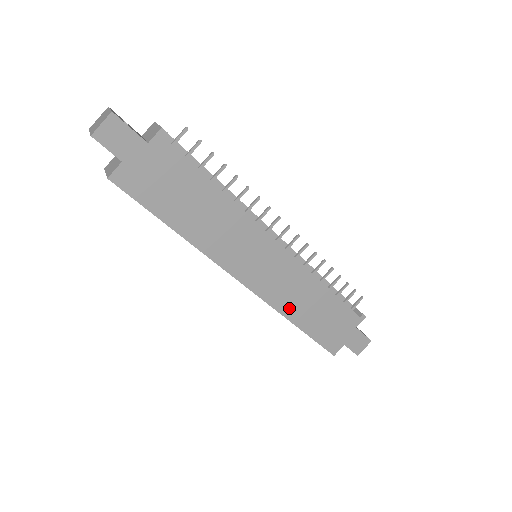
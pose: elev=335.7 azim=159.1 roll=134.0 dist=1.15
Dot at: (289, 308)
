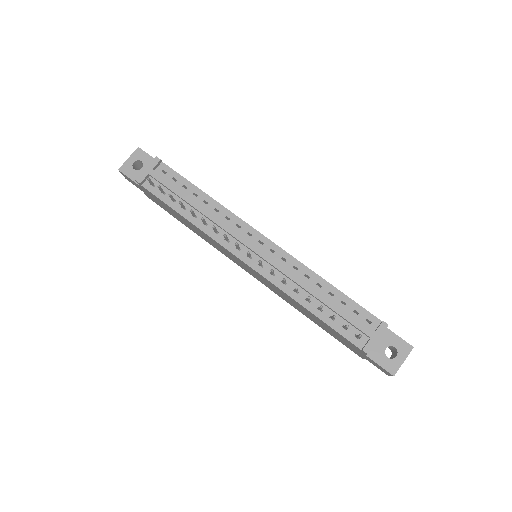
Dot at: (292, 304)
